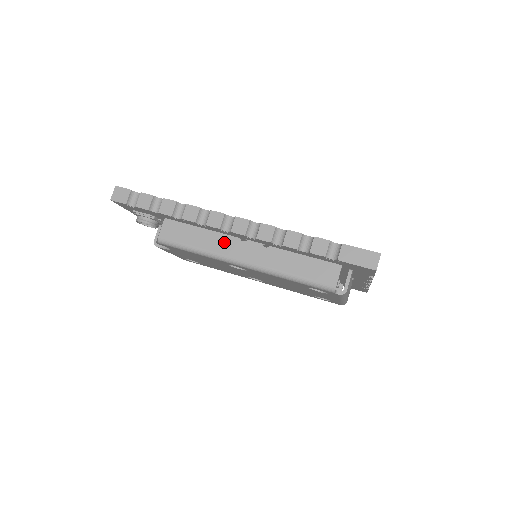
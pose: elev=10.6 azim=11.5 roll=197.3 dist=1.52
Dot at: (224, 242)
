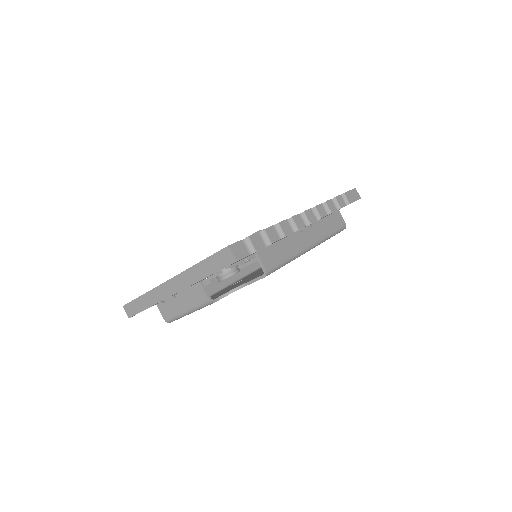
Dot at: (296, 240)
